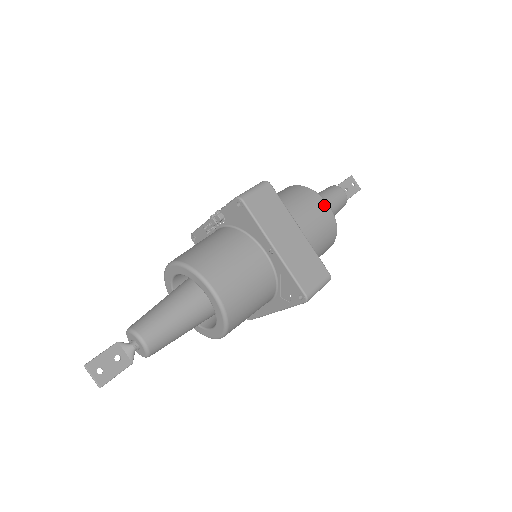
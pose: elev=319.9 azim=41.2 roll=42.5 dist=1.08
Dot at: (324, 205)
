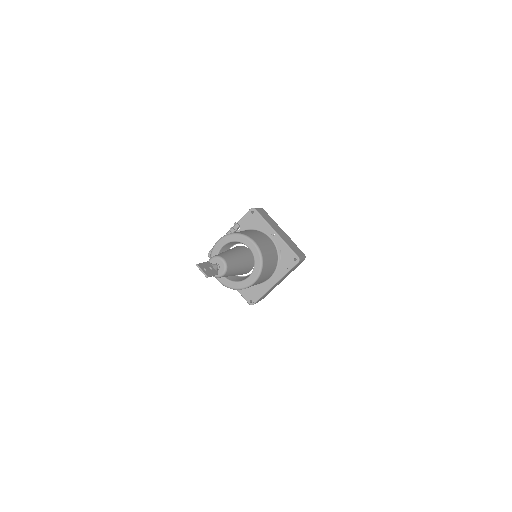
Dot at: occluded
